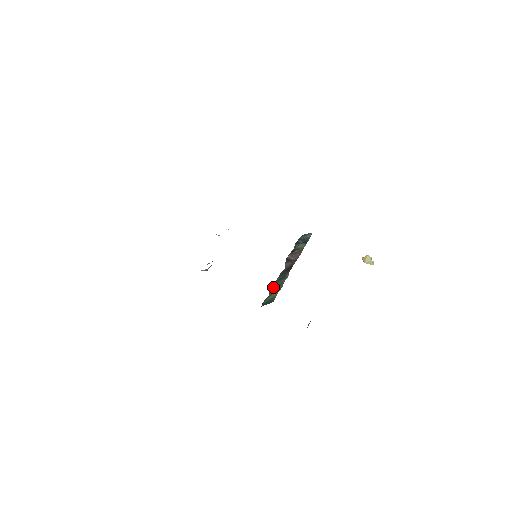
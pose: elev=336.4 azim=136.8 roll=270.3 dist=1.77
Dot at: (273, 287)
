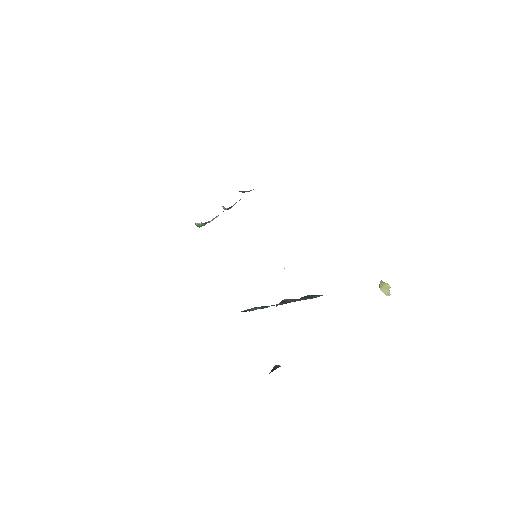
Dot at: (256, 307)
